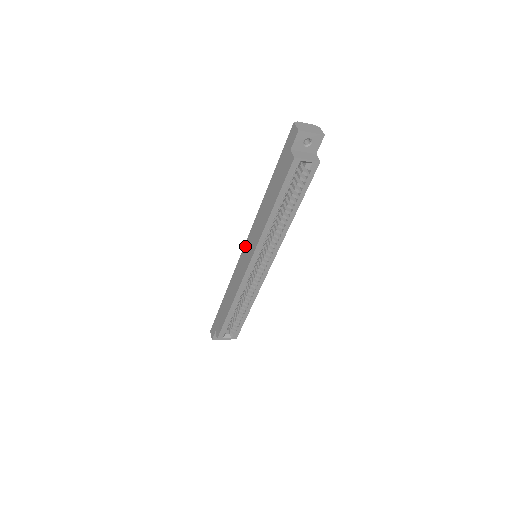
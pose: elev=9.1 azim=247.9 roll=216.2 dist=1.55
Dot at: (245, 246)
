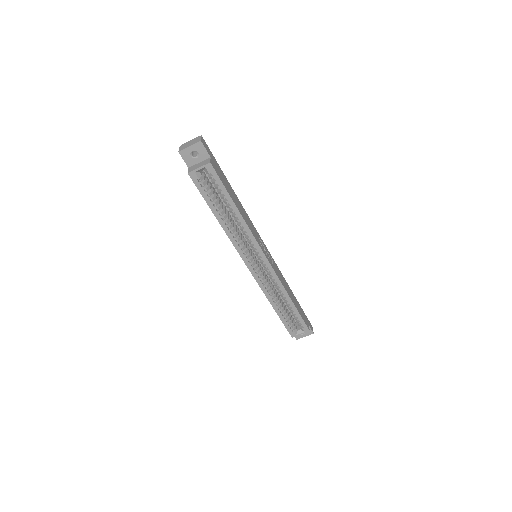
Dot at: occluded
